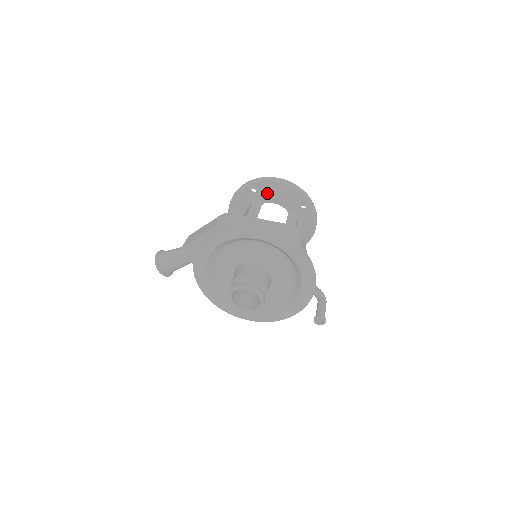
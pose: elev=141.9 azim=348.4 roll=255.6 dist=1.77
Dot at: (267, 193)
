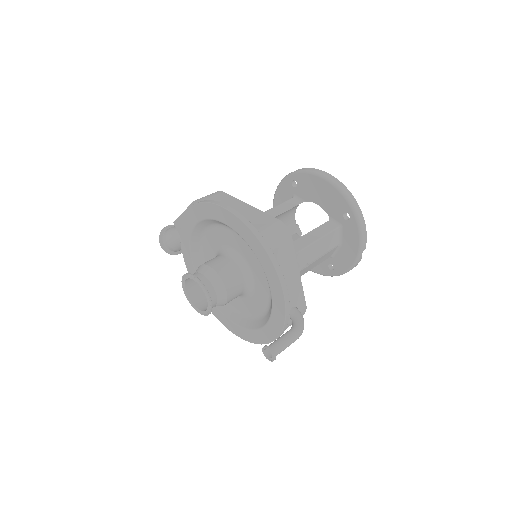
Dot at: (308, 188)
